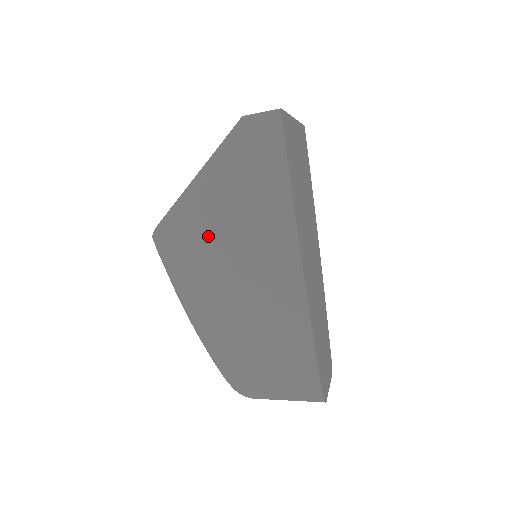
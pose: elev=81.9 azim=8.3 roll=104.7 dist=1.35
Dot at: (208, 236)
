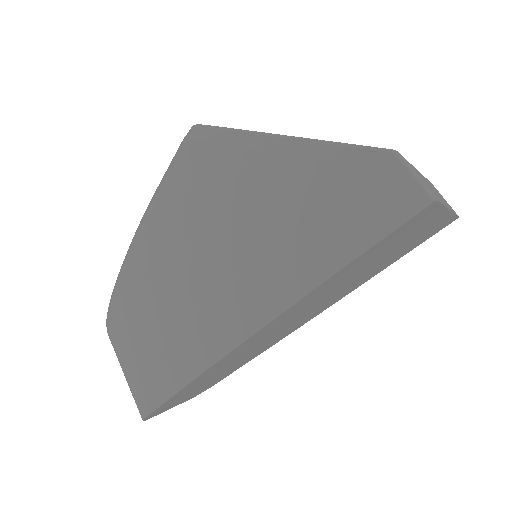
Dot at: (224, 197)
